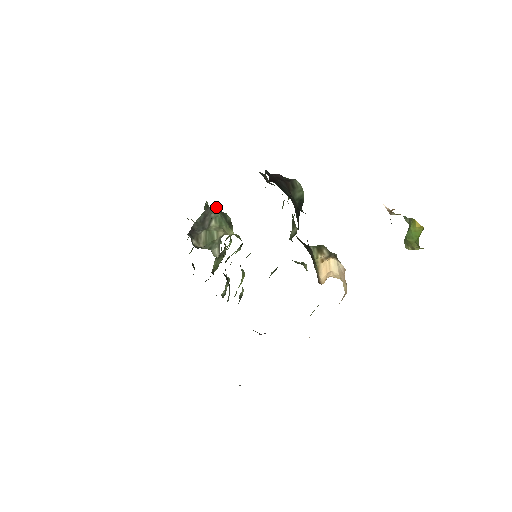
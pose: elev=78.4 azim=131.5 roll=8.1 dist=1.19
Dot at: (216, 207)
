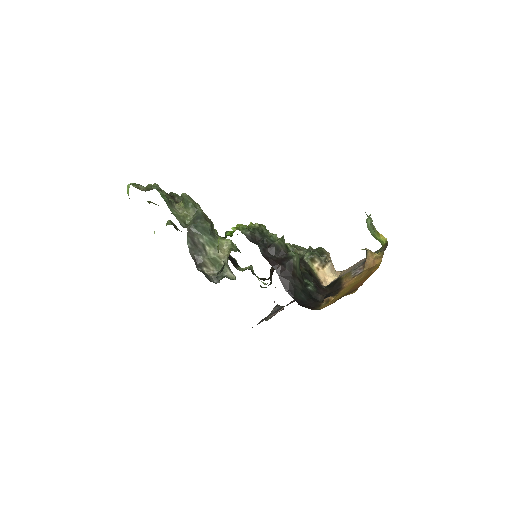
Dot at: (193, 224)
